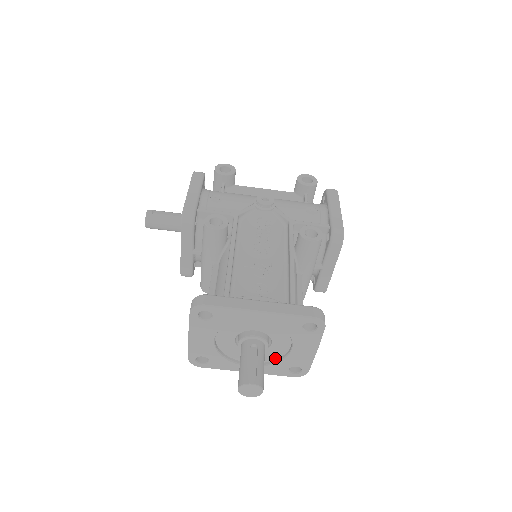
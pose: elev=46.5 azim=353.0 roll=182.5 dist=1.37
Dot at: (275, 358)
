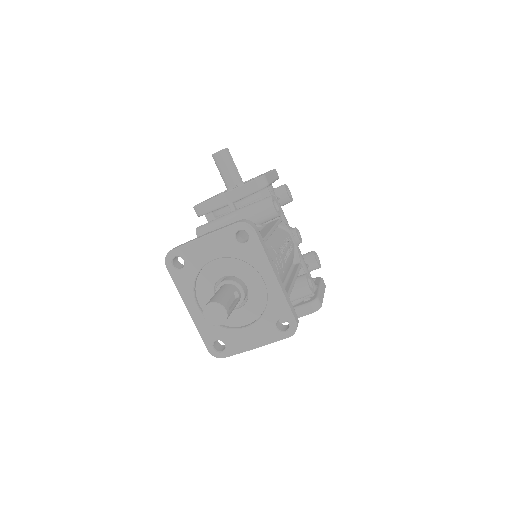
Dot at: occluded
